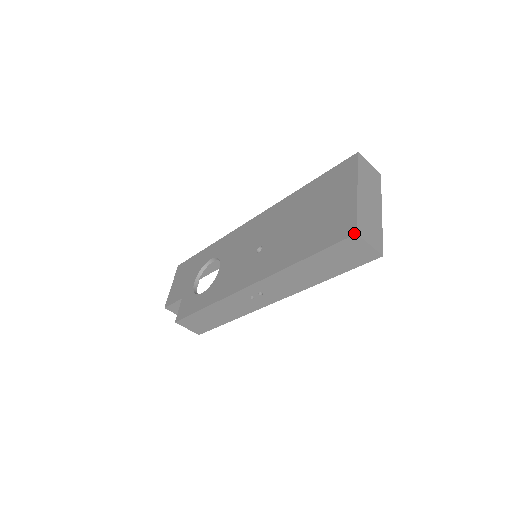
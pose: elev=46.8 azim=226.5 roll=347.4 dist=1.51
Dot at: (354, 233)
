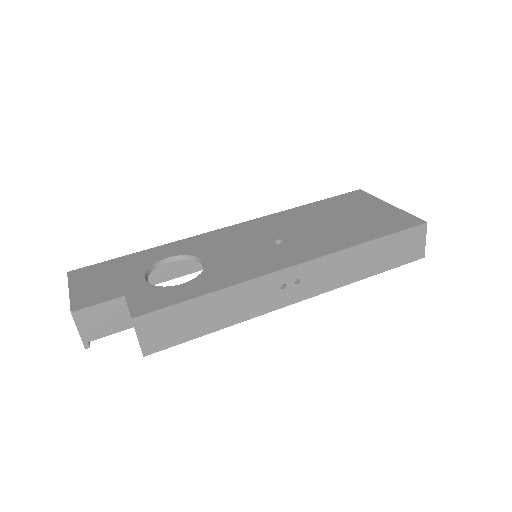
Dot at: (424, 222)
